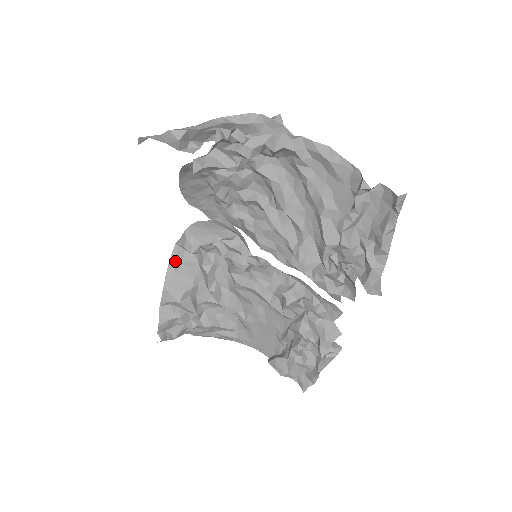
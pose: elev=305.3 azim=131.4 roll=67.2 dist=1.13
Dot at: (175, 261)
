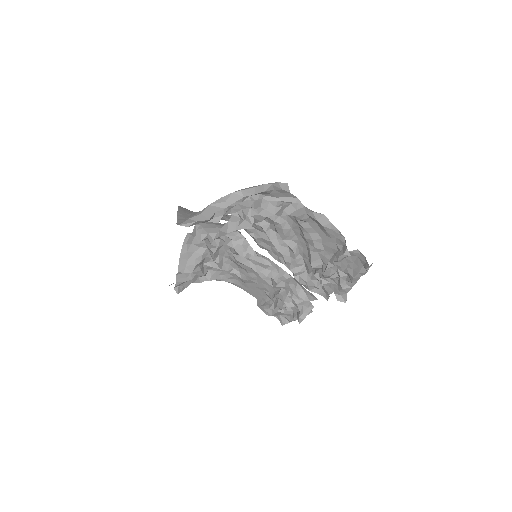
Dot at: (187, 244)
